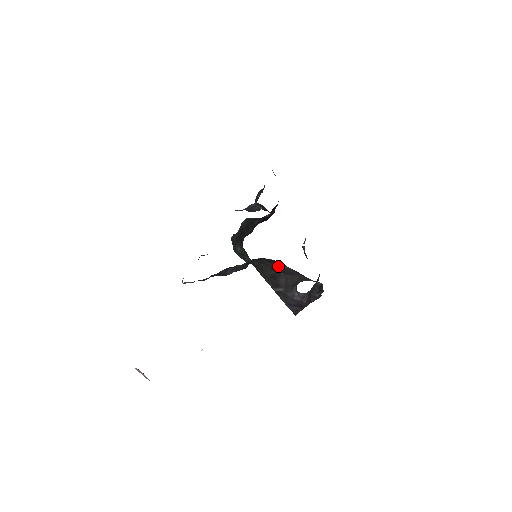
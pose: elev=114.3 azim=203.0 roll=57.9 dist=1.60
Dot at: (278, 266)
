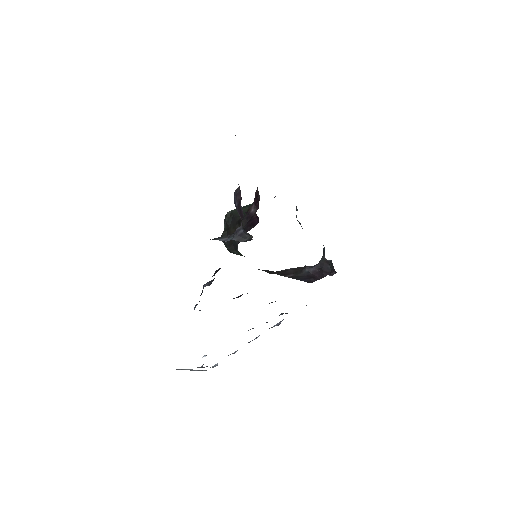
Dot at: (285, 269)
